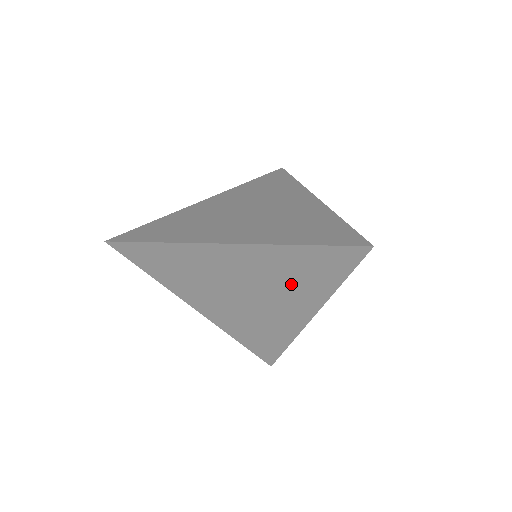
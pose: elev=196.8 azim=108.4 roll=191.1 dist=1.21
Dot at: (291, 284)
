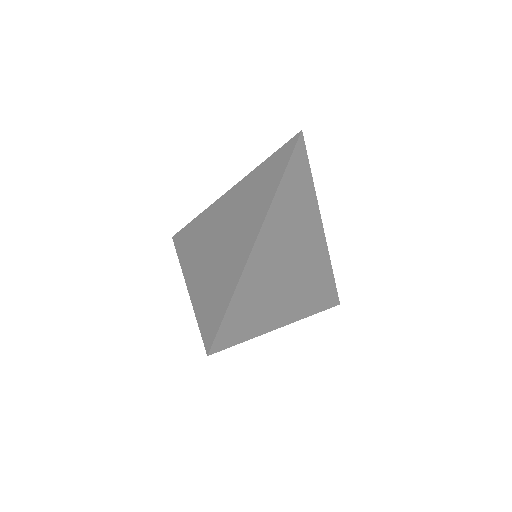
Dot at: occluded
